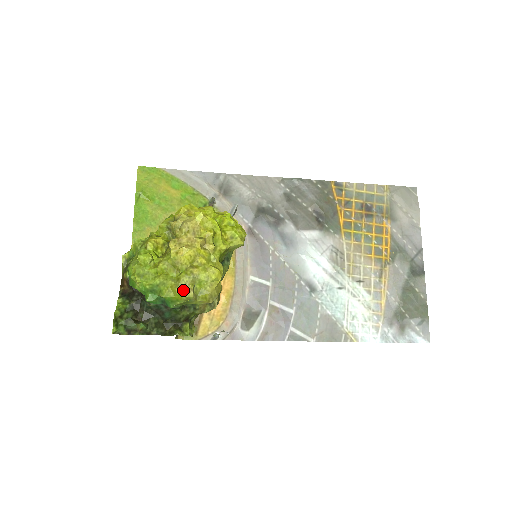
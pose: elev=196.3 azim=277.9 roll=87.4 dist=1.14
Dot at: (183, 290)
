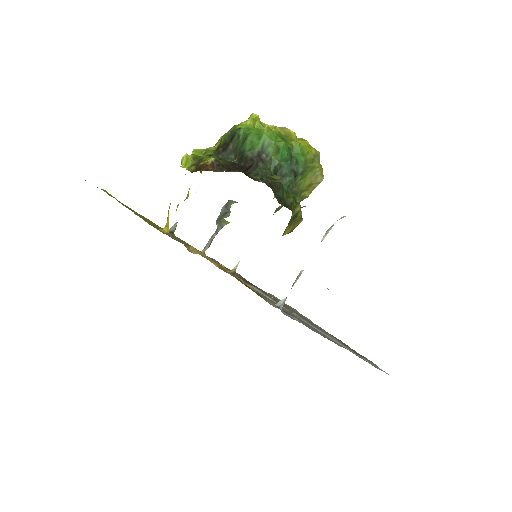
Dot at: (309, 145)
